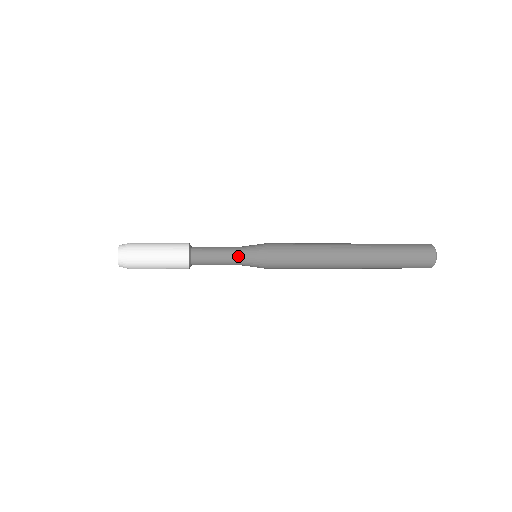
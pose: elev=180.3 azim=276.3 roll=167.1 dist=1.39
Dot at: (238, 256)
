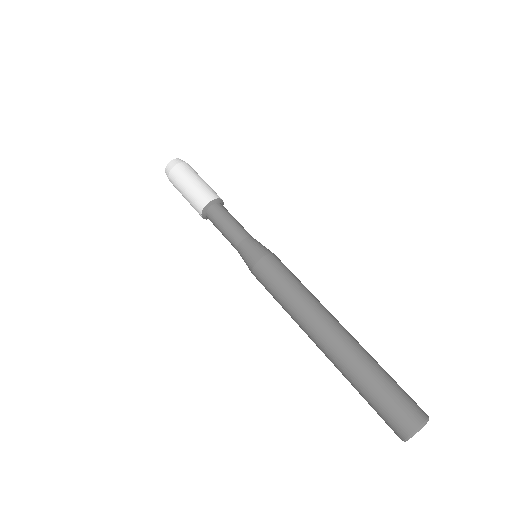
Dot at: occluded
